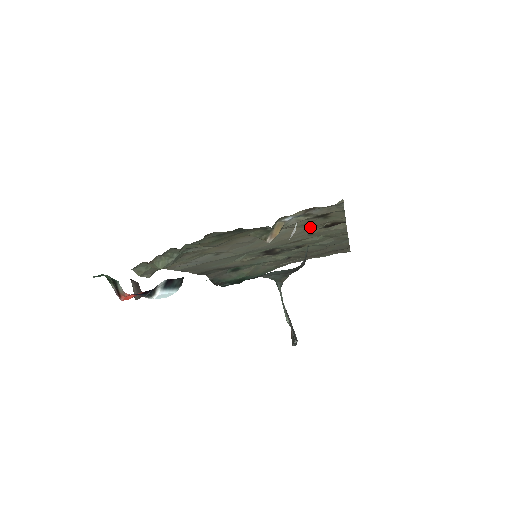
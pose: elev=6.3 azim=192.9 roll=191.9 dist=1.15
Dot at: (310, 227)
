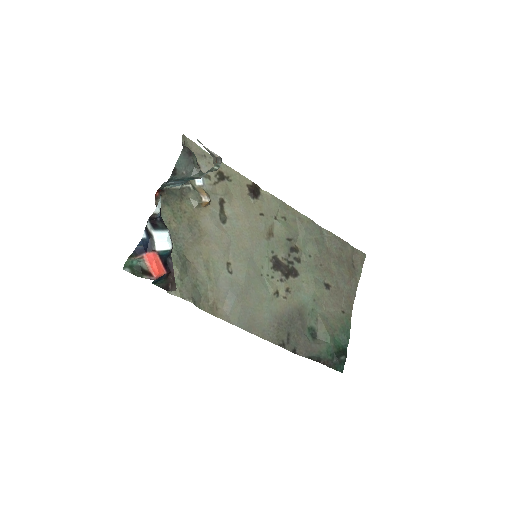
Dot at: (242, 201)
